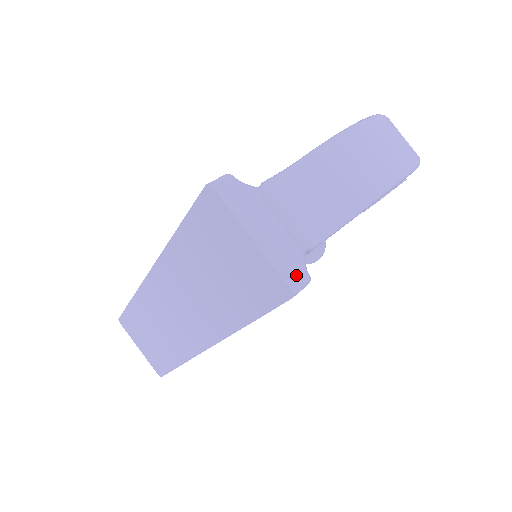
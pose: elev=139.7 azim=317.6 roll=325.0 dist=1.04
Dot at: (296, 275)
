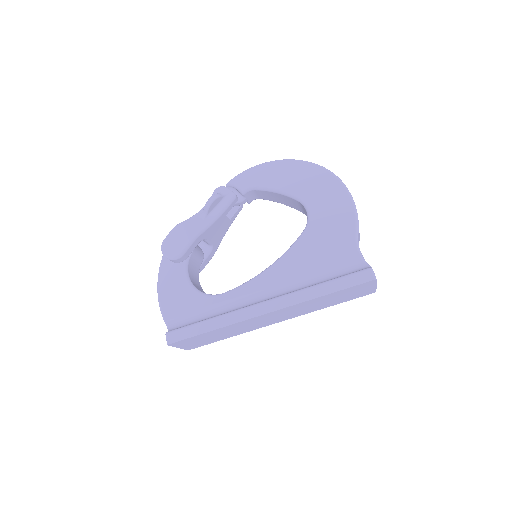
Dot at: occluded
